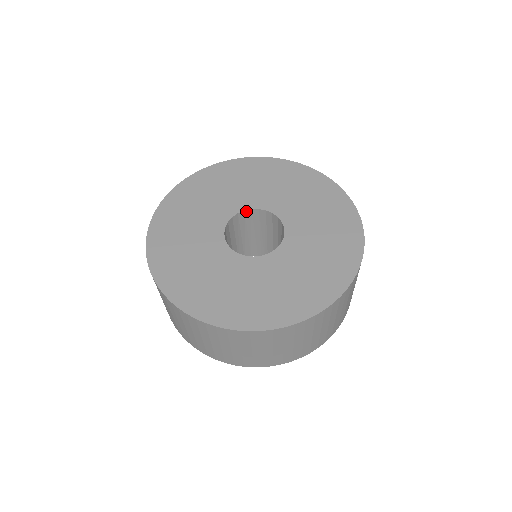
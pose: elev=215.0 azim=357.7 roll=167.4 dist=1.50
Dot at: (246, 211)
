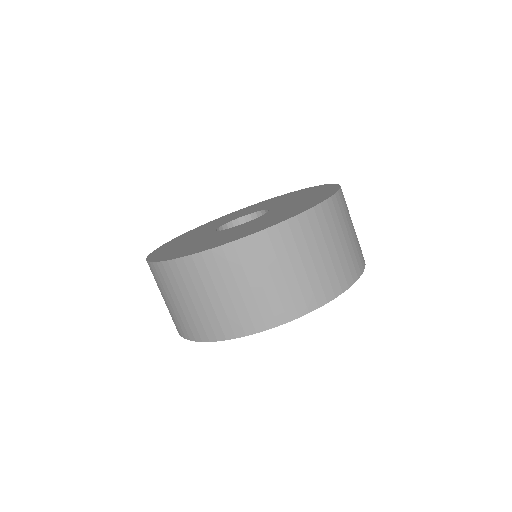
Dot at: (223, 227)
